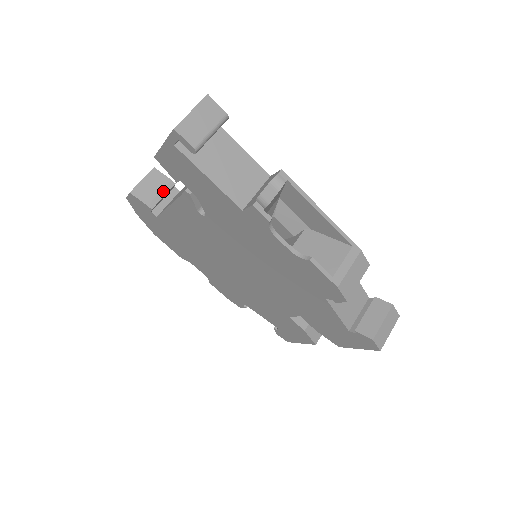
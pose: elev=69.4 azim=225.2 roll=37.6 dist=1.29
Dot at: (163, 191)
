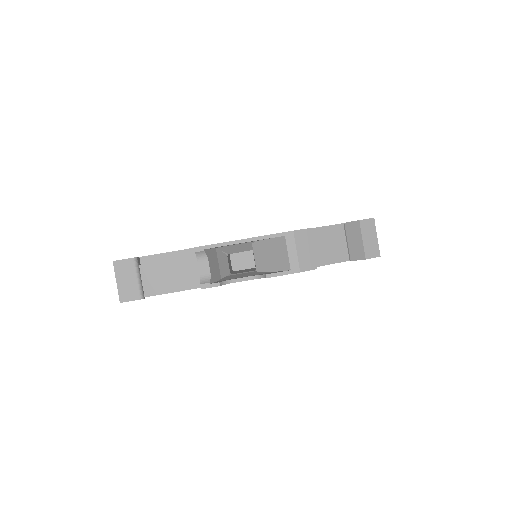
Dot at: occluded
